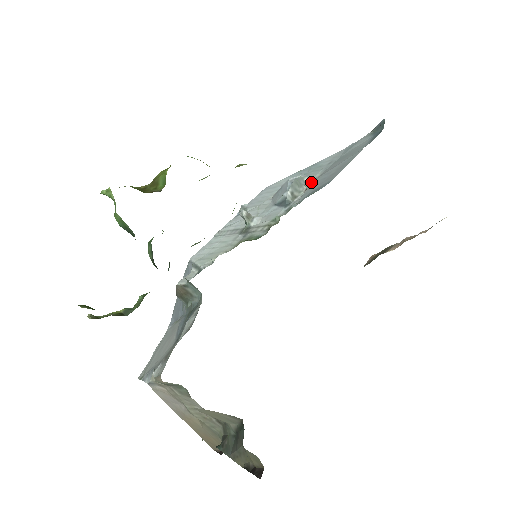
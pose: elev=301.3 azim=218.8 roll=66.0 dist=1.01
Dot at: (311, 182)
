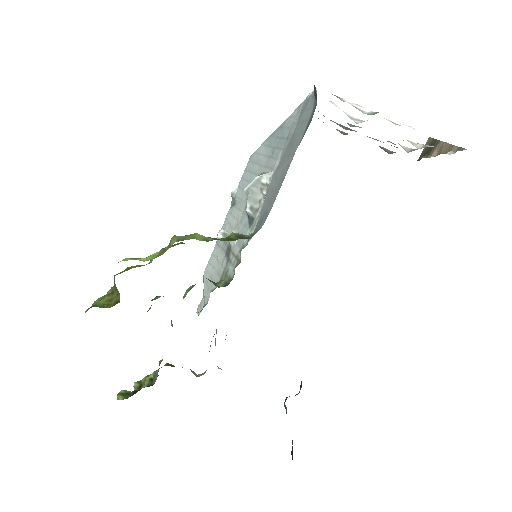
Dot at: (269, 182)
